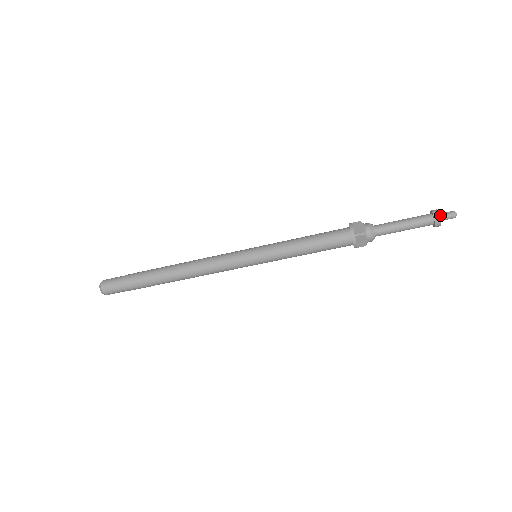
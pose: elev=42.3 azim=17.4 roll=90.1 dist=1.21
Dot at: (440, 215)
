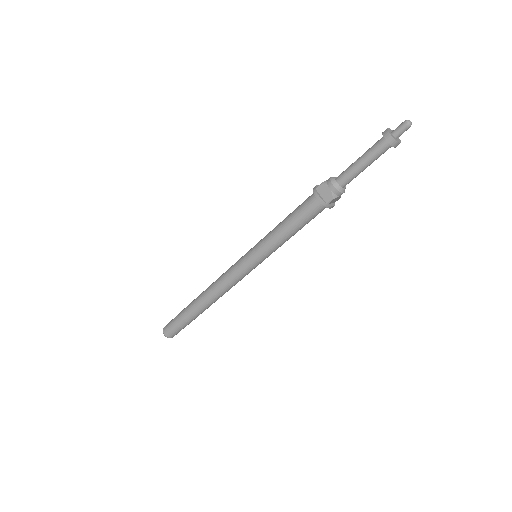
Dot at: (392, 131)
